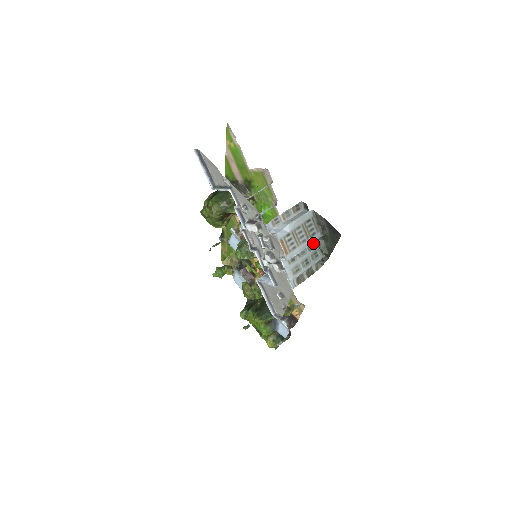
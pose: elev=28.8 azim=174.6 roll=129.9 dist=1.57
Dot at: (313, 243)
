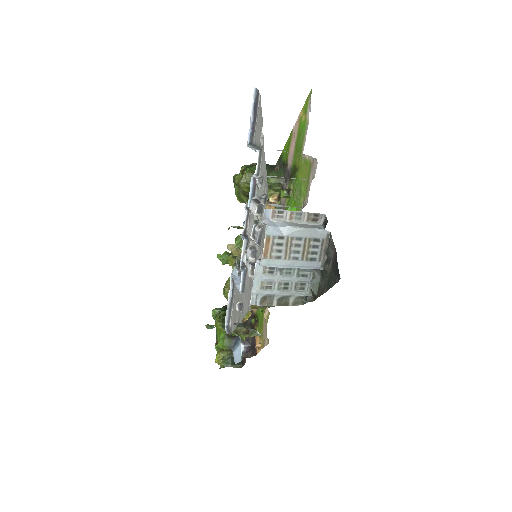
Dot at: (307, 271)
